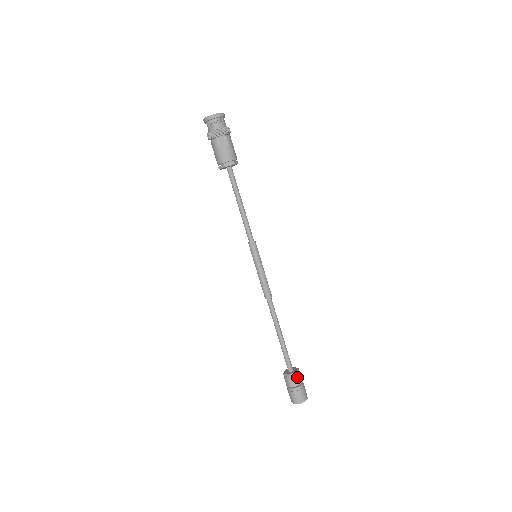
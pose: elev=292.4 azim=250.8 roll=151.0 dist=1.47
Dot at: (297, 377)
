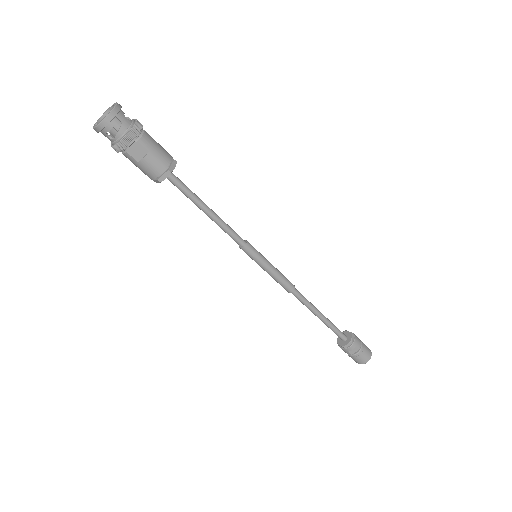
Dot at: (353, 346)
